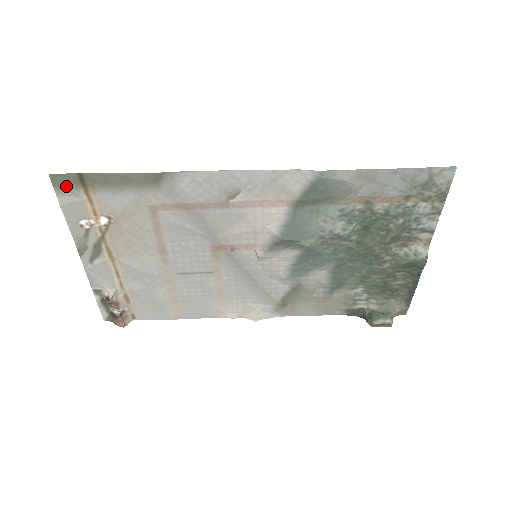
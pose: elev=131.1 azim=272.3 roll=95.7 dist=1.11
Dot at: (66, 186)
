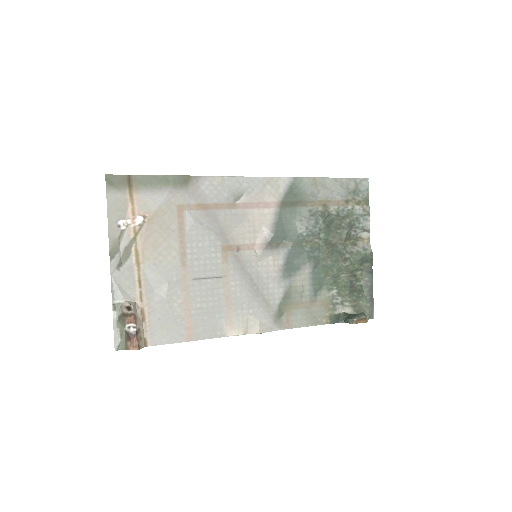
Dot at: (116, 186)
